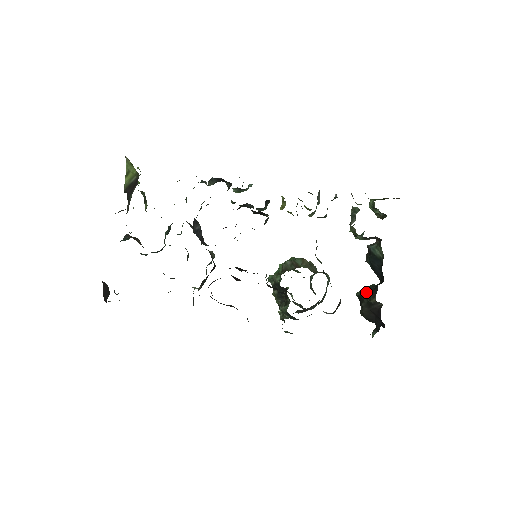
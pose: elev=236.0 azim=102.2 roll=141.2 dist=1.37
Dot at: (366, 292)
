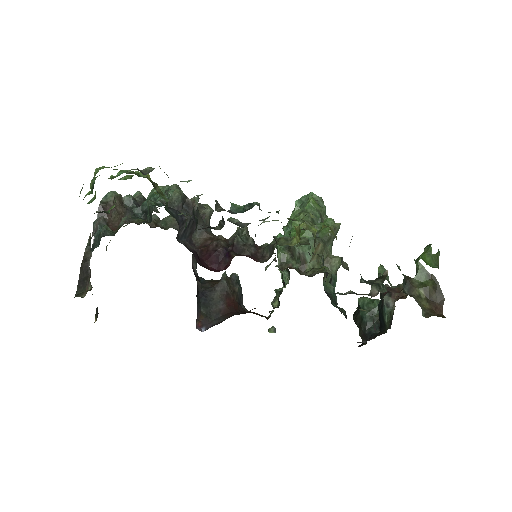
Dot at: (361, 322)
